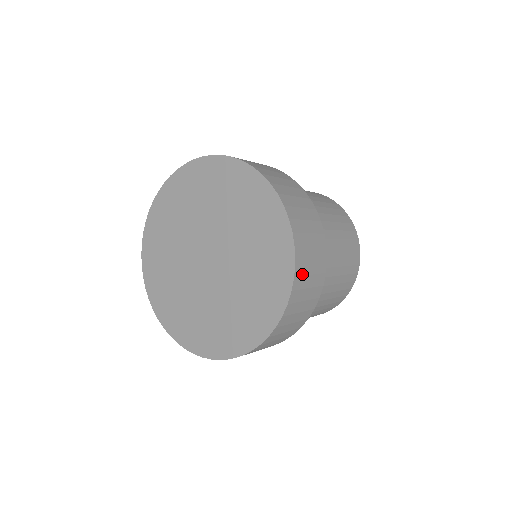
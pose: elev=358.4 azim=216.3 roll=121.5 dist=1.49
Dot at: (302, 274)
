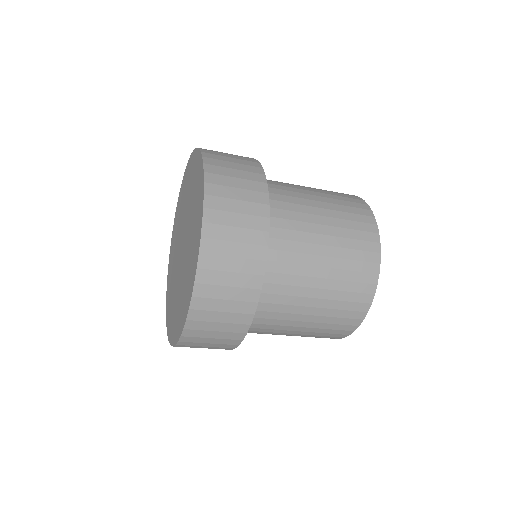
Dot at: (213, 152)
